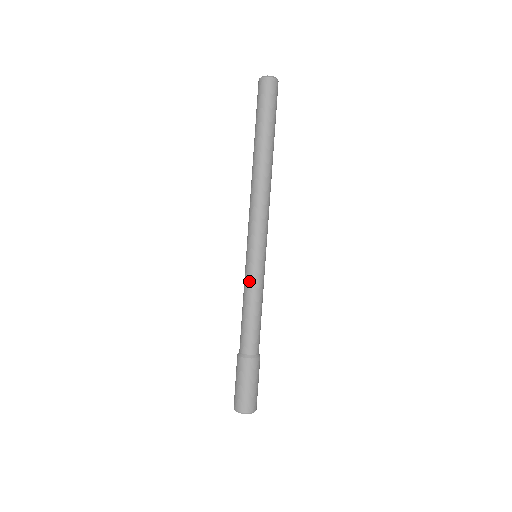
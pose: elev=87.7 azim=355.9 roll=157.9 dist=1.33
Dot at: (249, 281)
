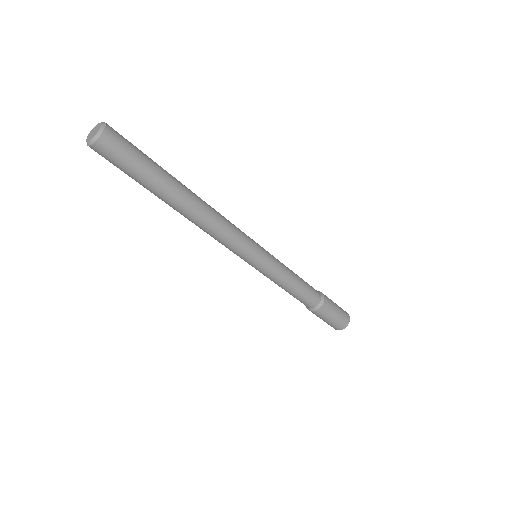
Dot at: occluded
